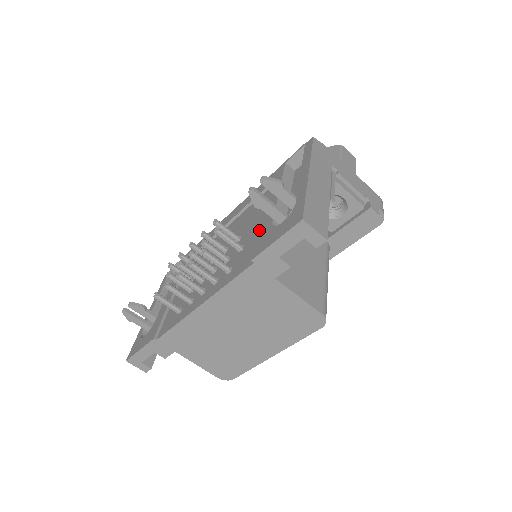
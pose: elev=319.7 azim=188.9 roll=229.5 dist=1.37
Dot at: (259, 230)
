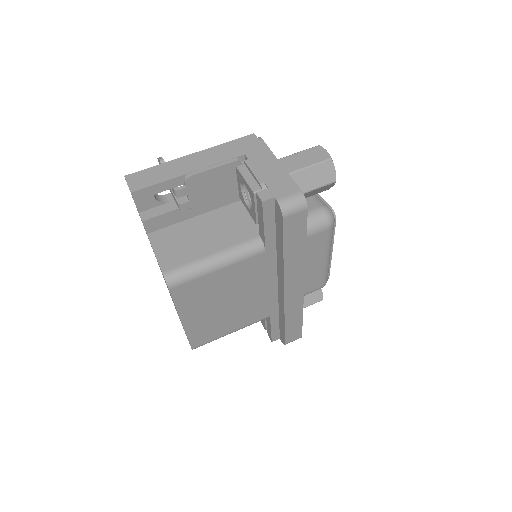
Dot at: occluded
